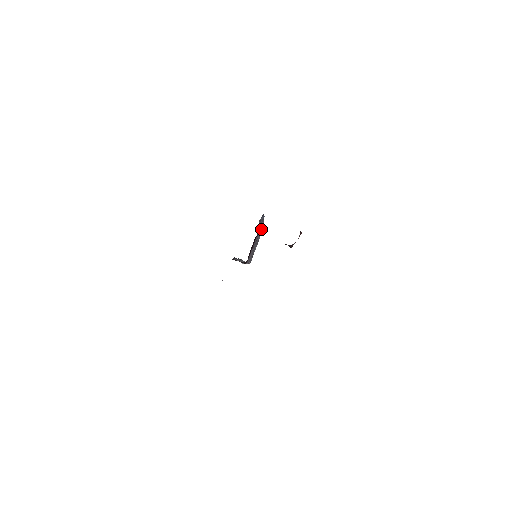
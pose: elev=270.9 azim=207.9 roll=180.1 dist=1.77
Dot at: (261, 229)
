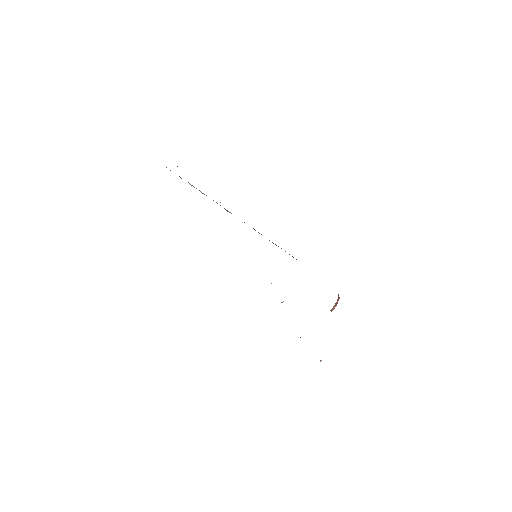
Dot at: occluded
